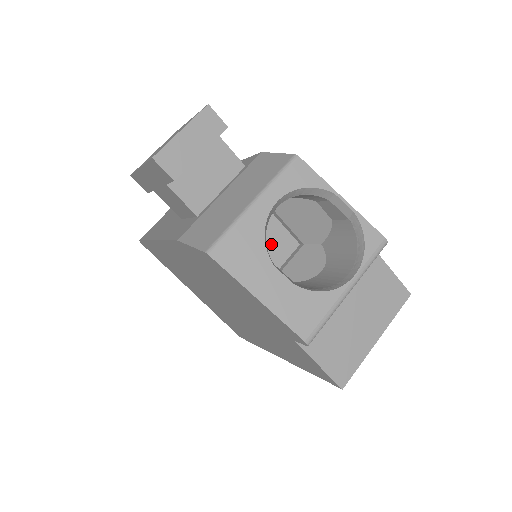
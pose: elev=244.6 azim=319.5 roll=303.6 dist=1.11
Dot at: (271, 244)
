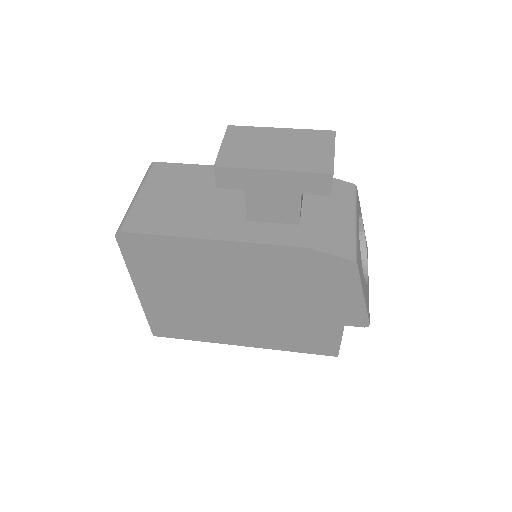
Dot at: occluded
